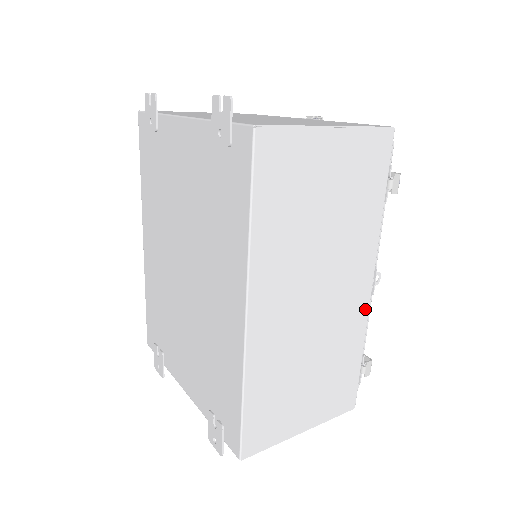
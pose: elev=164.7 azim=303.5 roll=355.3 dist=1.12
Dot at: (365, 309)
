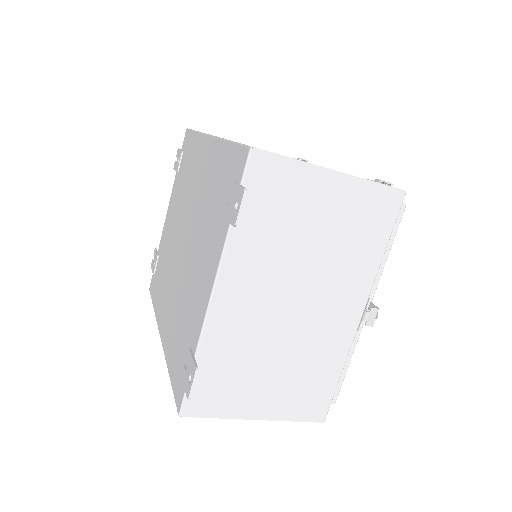
Dot at: occluded
